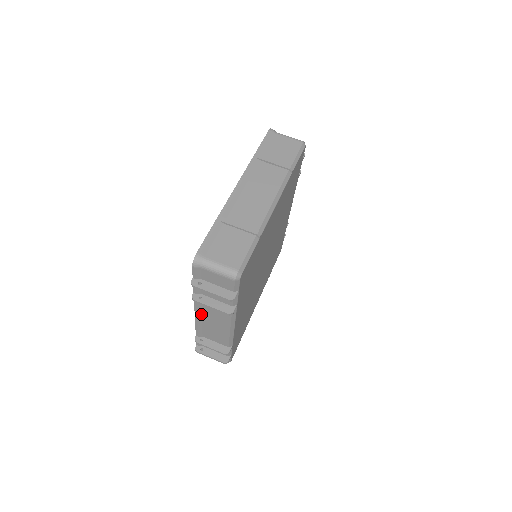
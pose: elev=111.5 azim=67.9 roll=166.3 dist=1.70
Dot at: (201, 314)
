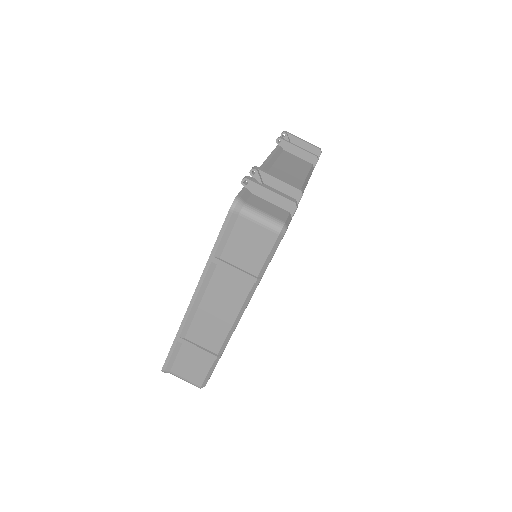
Dot at: occluded
